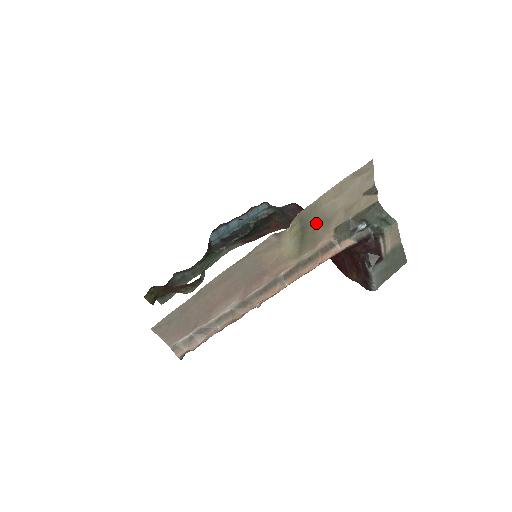
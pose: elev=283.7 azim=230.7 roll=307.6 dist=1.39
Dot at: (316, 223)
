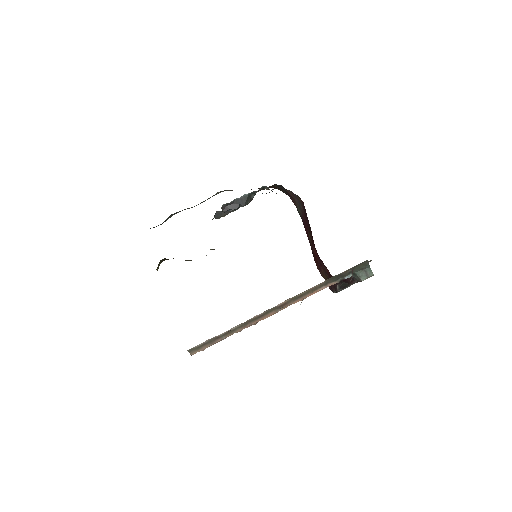
Dot at: occluded
